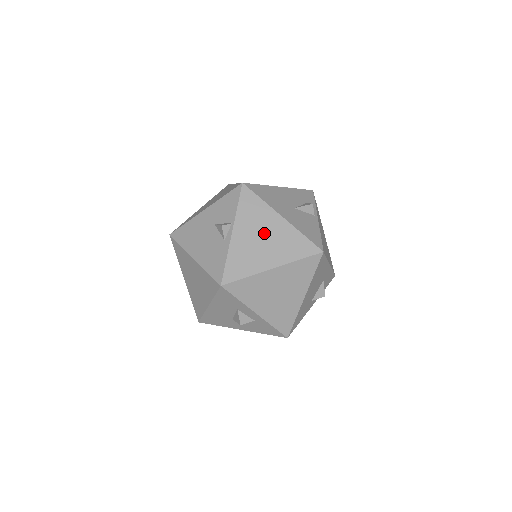
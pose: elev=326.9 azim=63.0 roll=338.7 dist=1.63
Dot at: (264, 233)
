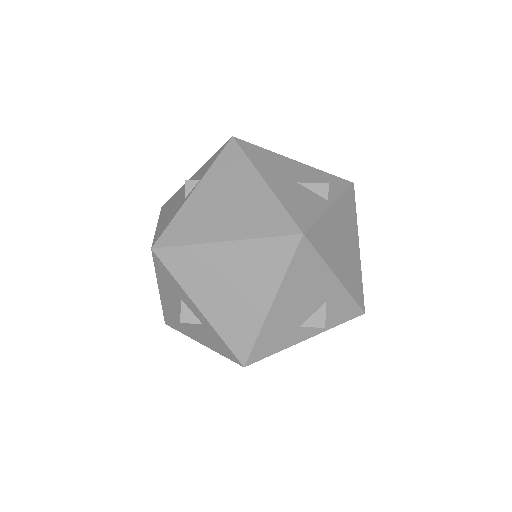
Dot at: (232, 196)
